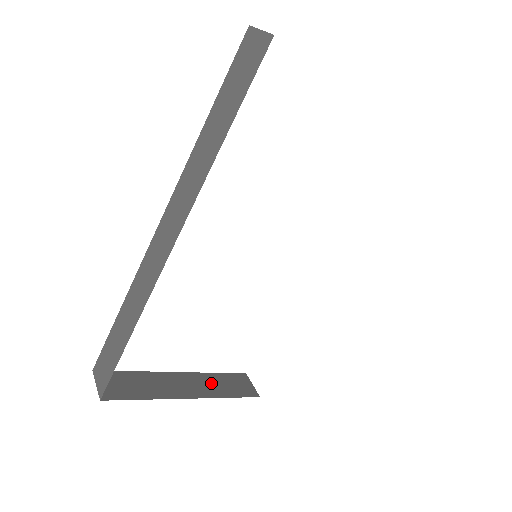
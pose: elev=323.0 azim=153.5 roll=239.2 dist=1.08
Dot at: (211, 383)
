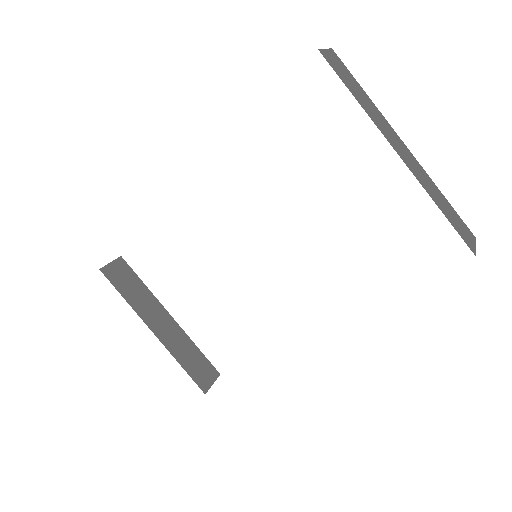
Dot at: (183, 345)
